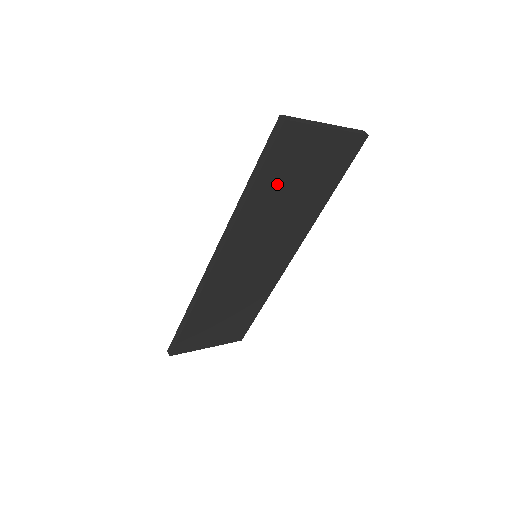
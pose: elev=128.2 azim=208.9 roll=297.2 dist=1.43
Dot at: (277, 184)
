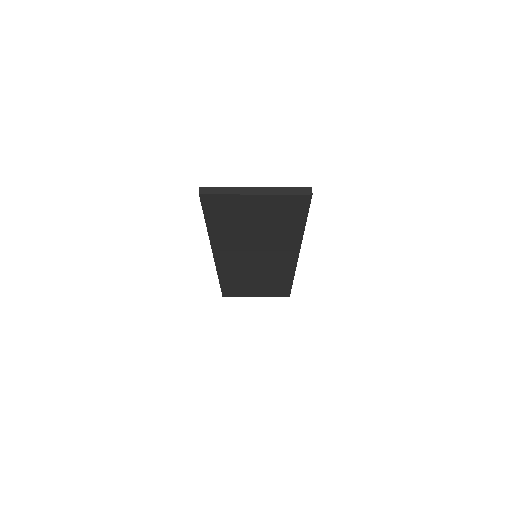
Dot at: (231, 224)
